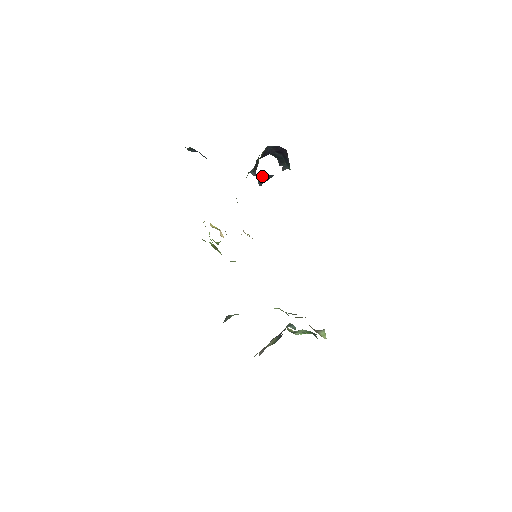
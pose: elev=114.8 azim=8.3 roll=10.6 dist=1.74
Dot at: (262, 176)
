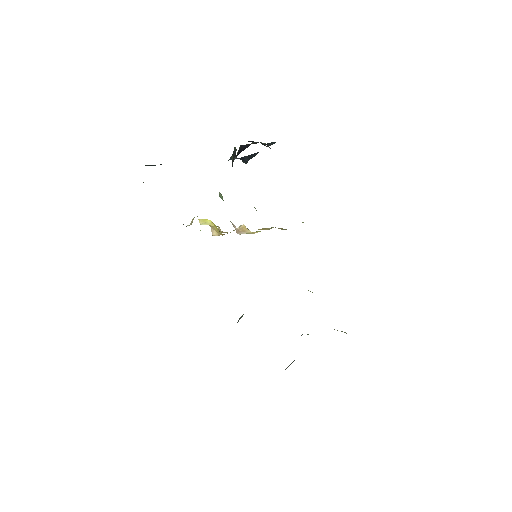
Dot at: (245, 157)
